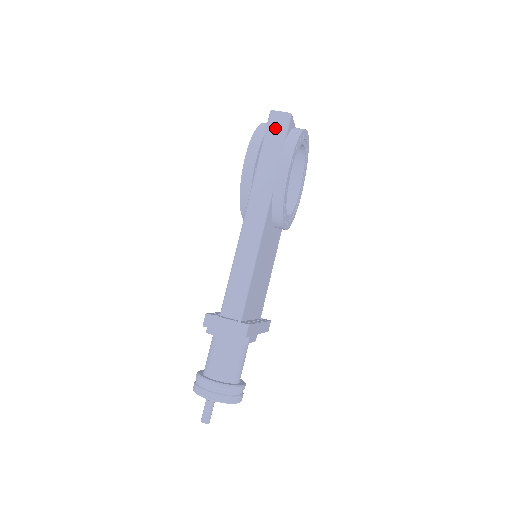
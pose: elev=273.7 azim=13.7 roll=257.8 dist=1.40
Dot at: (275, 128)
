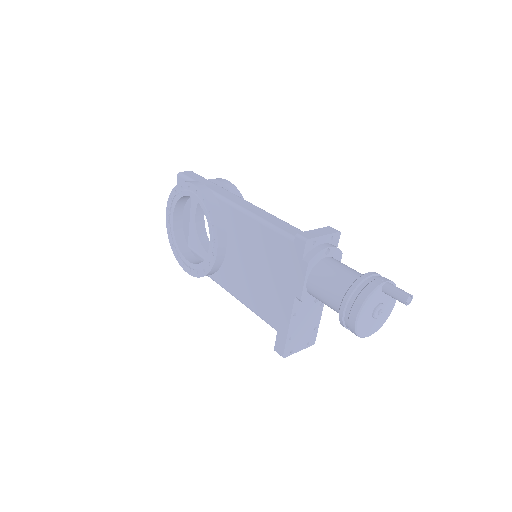
Dot at: (193, 176)
